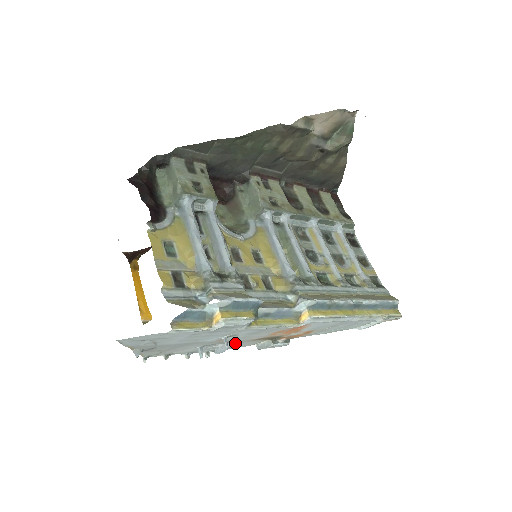
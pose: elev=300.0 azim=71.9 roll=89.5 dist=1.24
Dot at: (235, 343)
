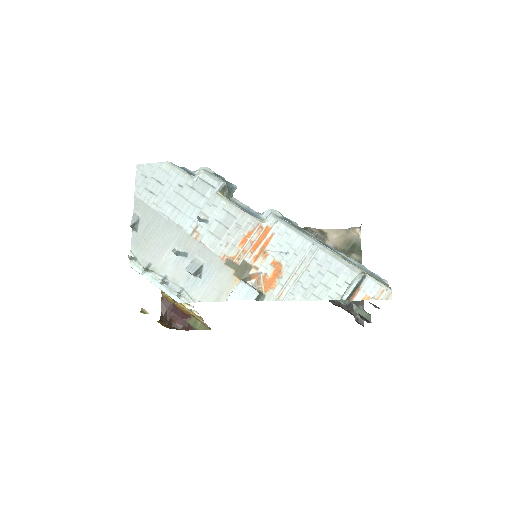
Dot at: (207, 269)
